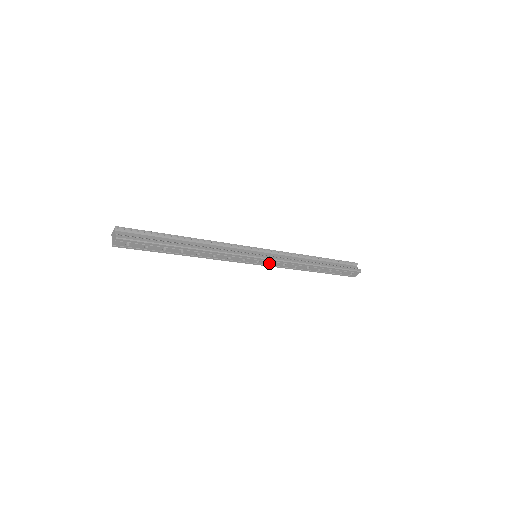
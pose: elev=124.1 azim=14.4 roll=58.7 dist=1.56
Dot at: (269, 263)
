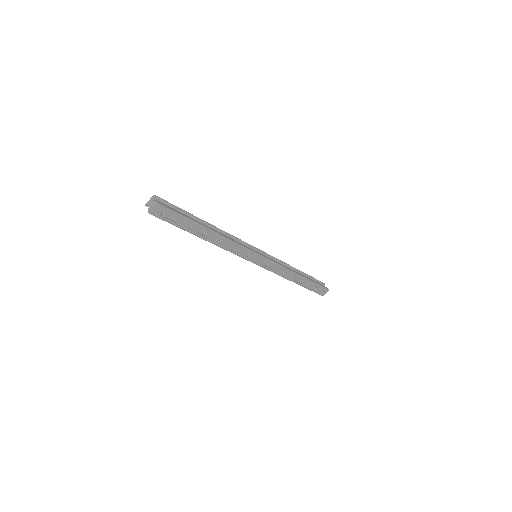
Dot at: (266, 265)
